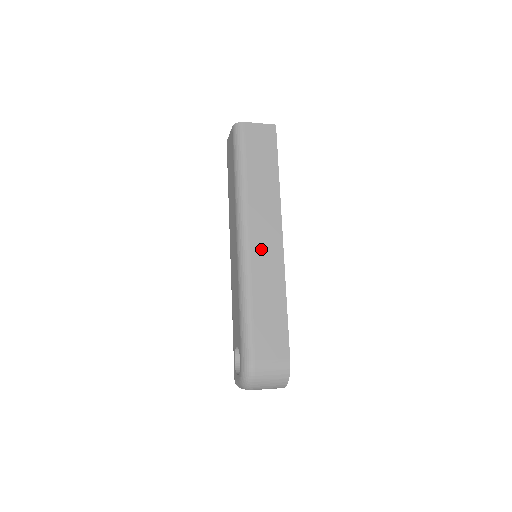
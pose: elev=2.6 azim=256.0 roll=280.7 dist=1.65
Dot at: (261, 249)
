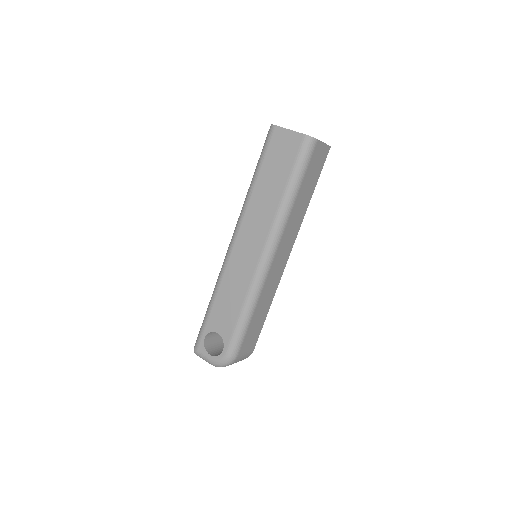
Dot at: (276, 266)
